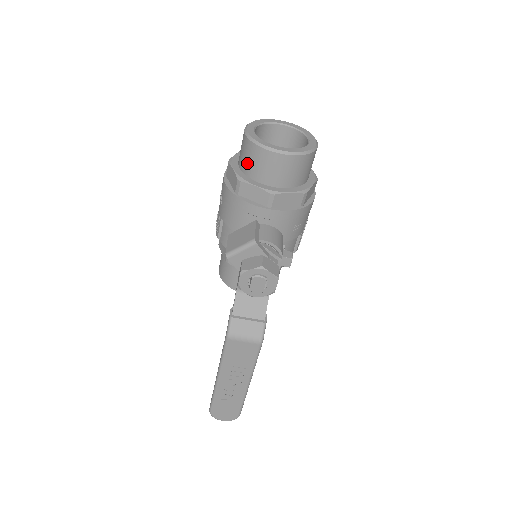
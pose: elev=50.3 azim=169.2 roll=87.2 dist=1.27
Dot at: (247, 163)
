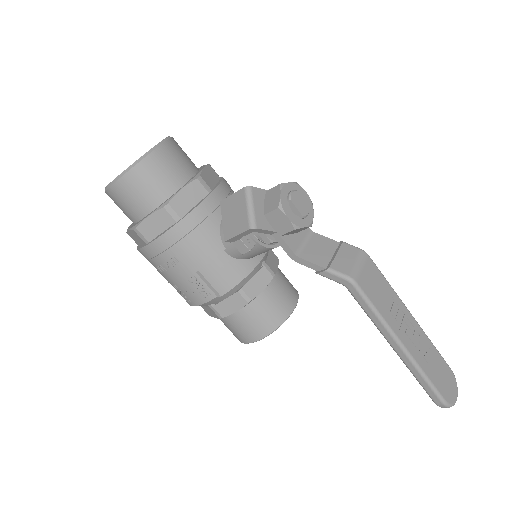
Dot at: (150, 192)
